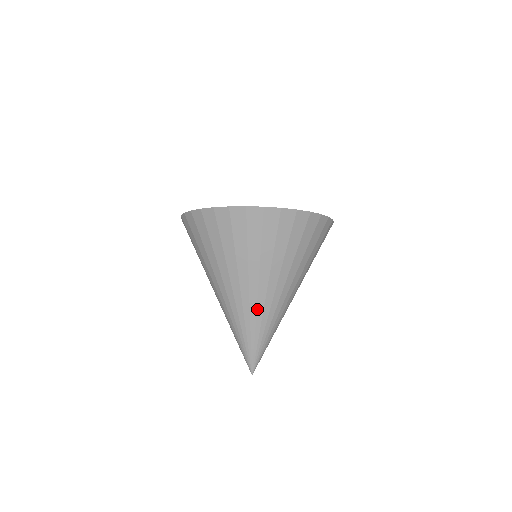
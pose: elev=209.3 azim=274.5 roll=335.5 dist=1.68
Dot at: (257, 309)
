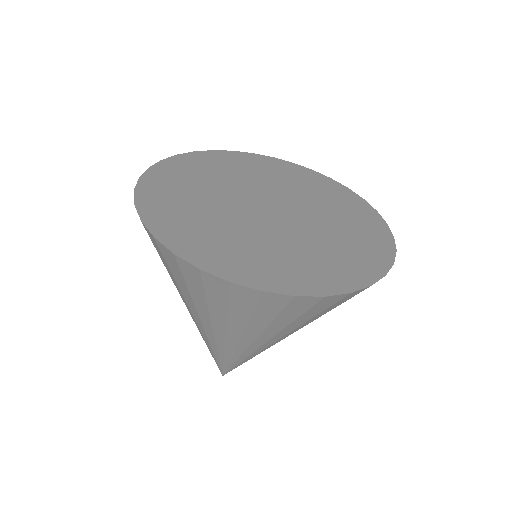
Dot at: (255, 351)
